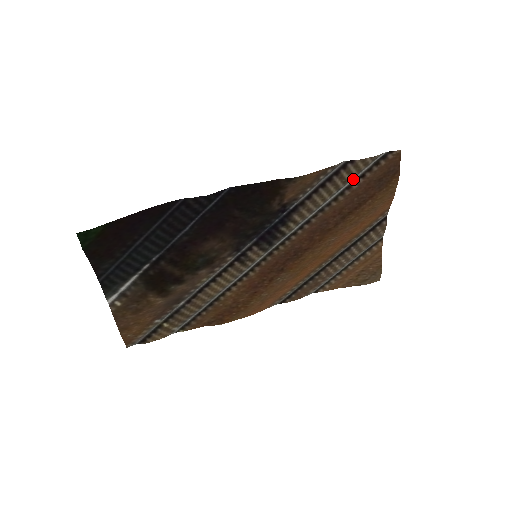
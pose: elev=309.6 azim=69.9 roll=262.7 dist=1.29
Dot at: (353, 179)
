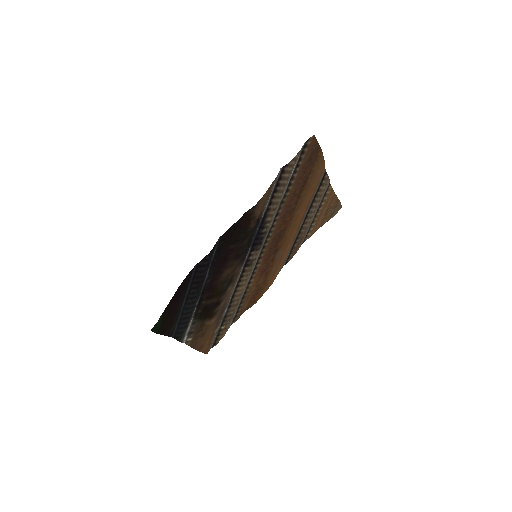
Dot at: (292, 172)
